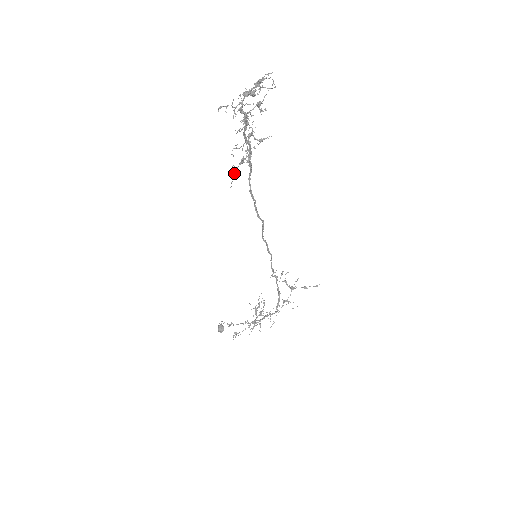
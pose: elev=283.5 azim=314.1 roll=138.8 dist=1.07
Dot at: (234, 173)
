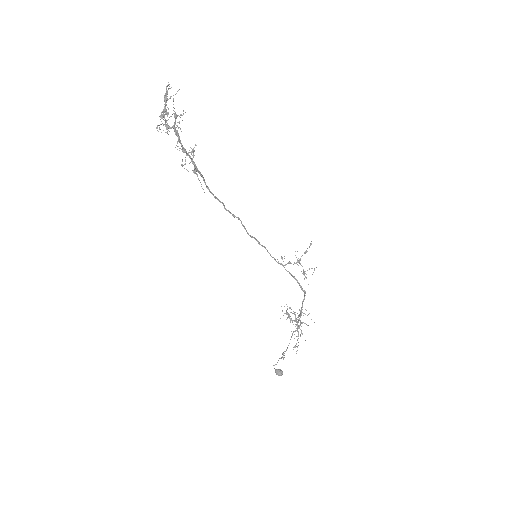
Dot at: (198, 179)
